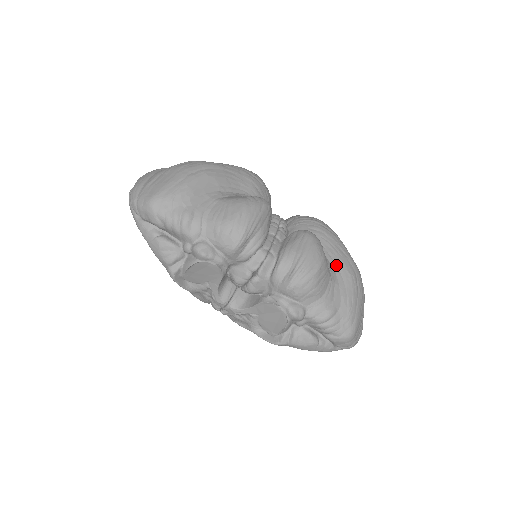
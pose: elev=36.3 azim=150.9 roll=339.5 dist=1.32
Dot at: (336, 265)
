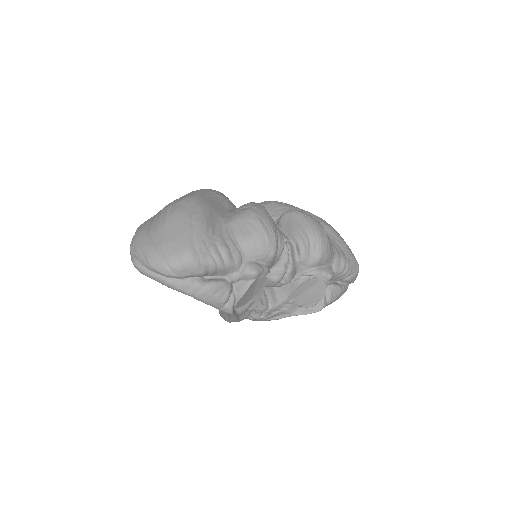
Dot at: occluded
